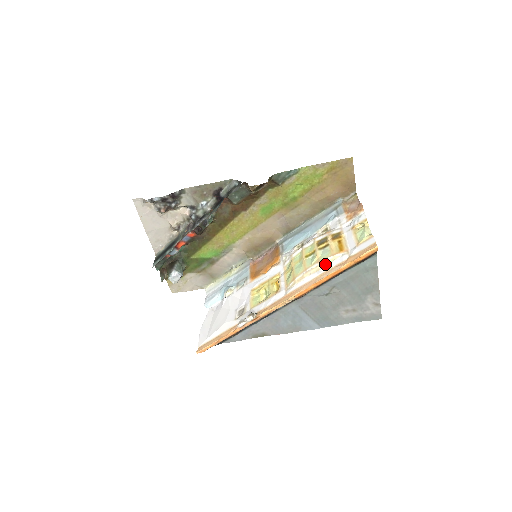
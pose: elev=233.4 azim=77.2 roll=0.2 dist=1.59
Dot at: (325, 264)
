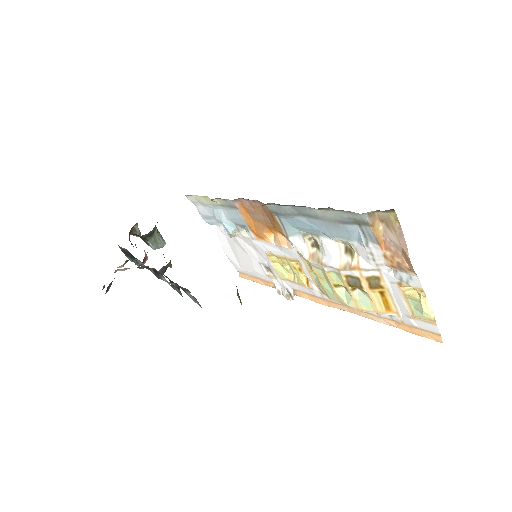
Dot at: (368, 311)
